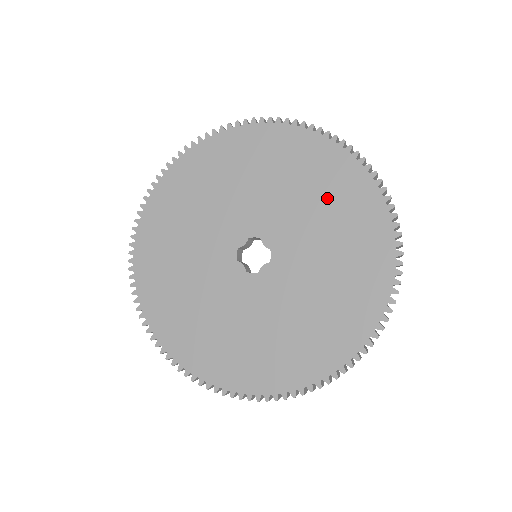
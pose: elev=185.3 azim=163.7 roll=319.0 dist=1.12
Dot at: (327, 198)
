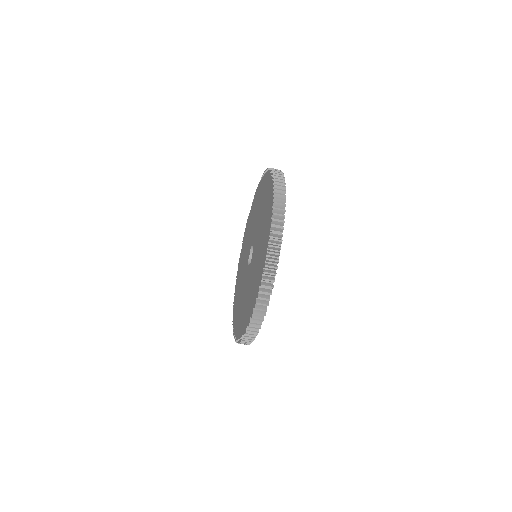
Dot at: (261, 200)
